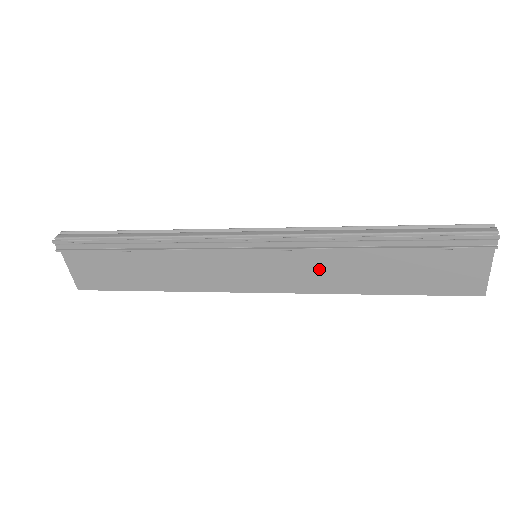
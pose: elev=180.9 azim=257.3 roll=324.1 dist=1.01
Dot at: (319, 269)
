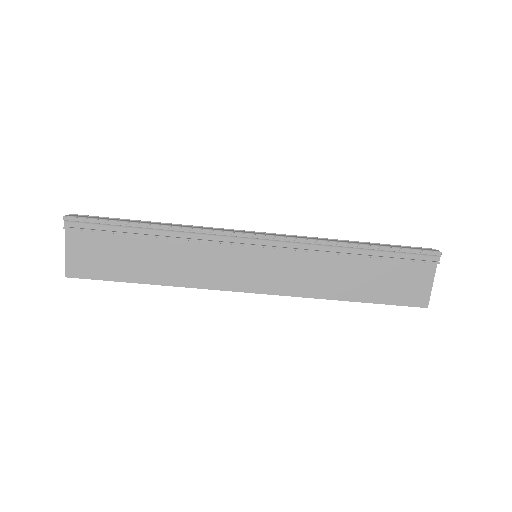
Dot at: (307, 272)
